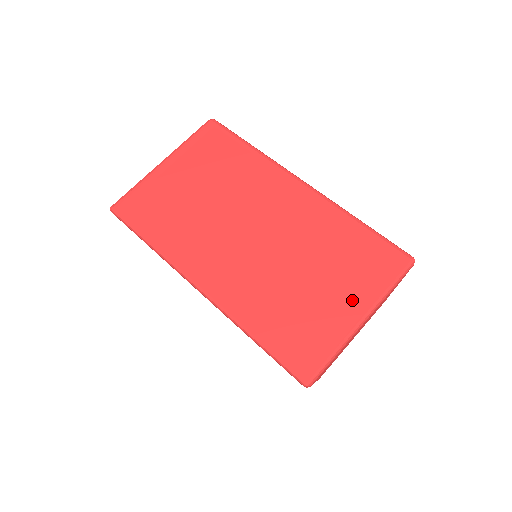
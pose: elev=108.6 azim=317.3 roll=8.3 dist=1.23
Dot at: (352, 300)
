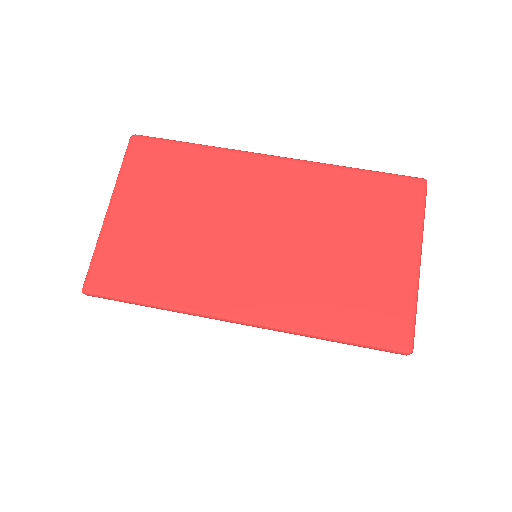
Dot at: (398, 248)
